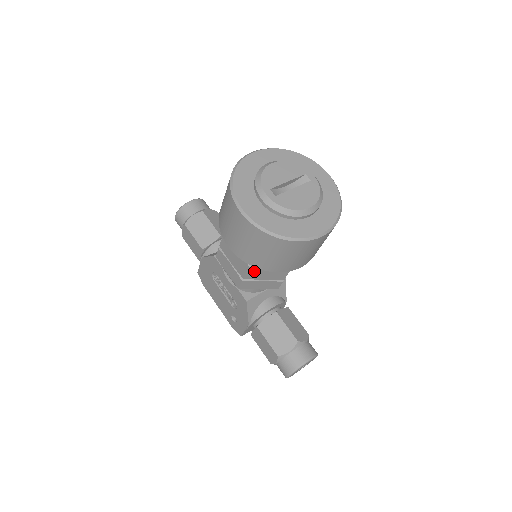
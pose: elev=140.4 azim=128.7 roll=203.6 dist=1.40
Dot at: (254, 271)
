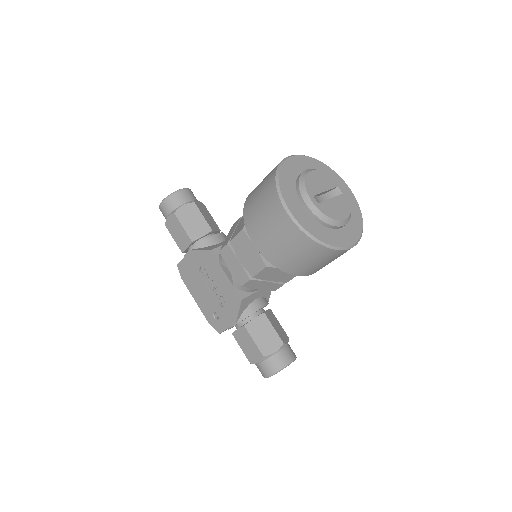
Dot at: (267, 271)
